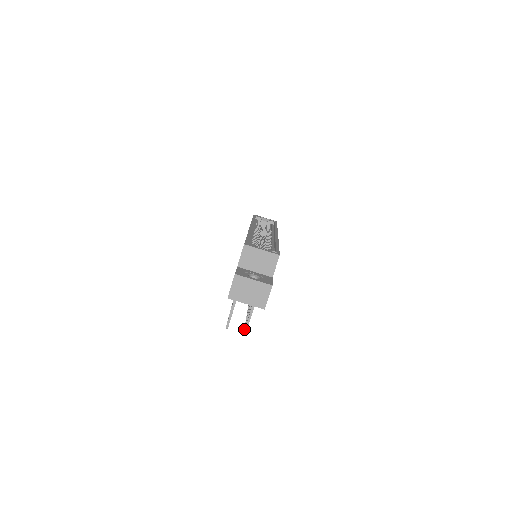
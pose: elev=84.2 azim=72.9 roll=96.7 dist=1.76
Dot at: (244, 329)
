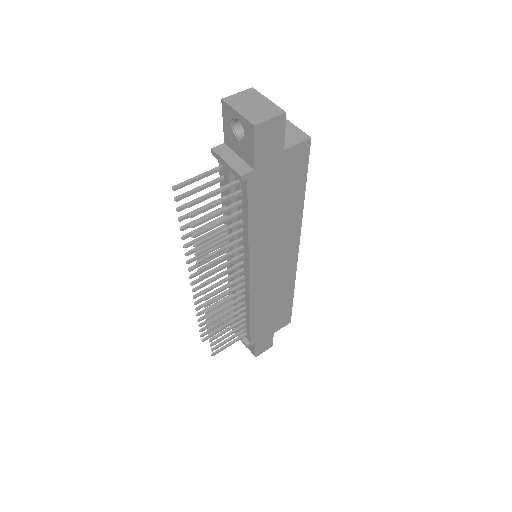
Dot at: (190, 213)
